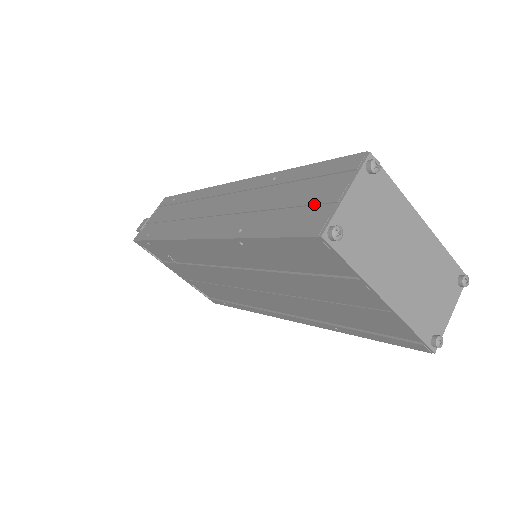
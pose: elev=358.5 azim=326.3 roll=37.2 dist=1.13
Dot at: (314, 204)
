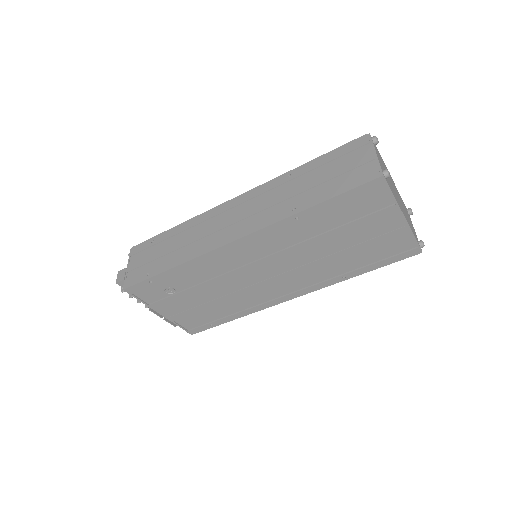
Dot at: (355, 168)
